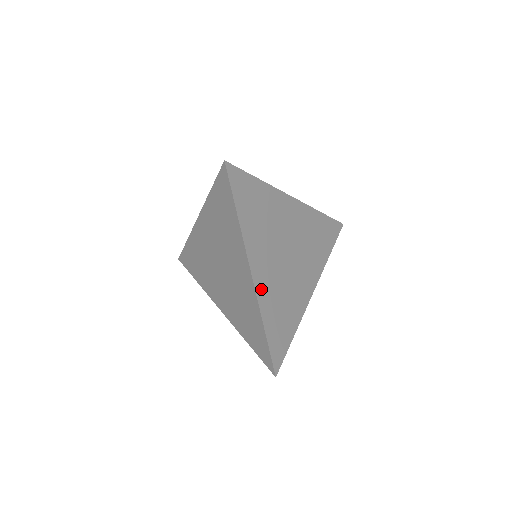
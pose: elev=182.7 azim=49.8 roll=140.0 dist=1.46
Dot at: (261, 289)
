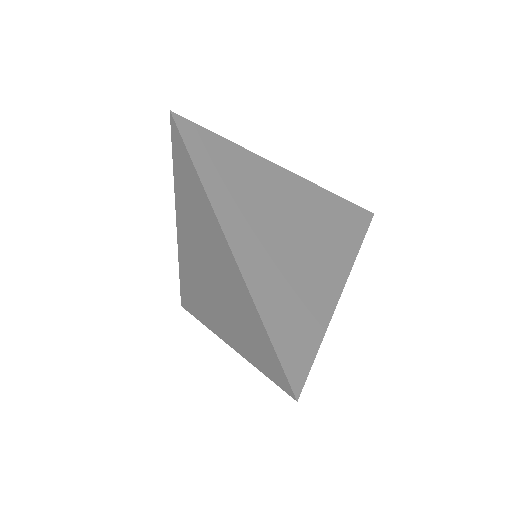
Dot at: (249, 268)
